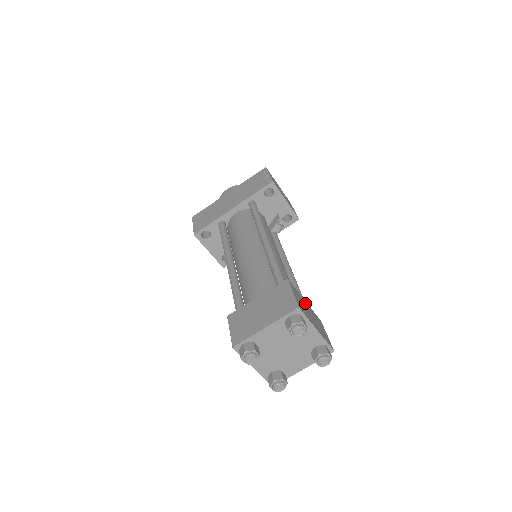
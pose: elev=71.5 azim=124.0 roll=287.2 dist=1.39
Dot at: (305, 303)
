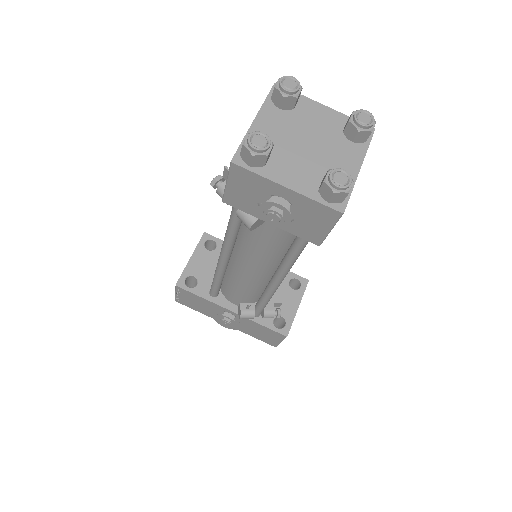
Dot at: occluded
